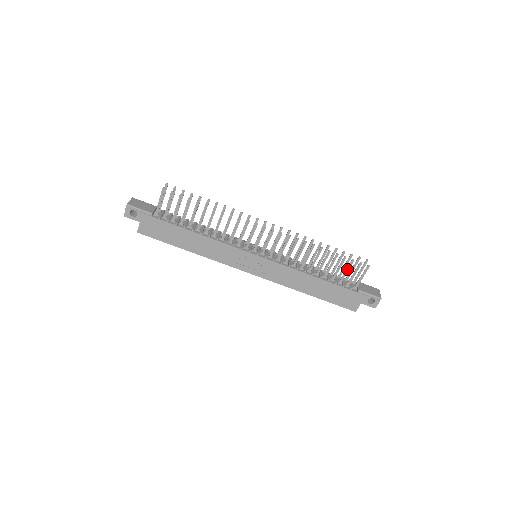
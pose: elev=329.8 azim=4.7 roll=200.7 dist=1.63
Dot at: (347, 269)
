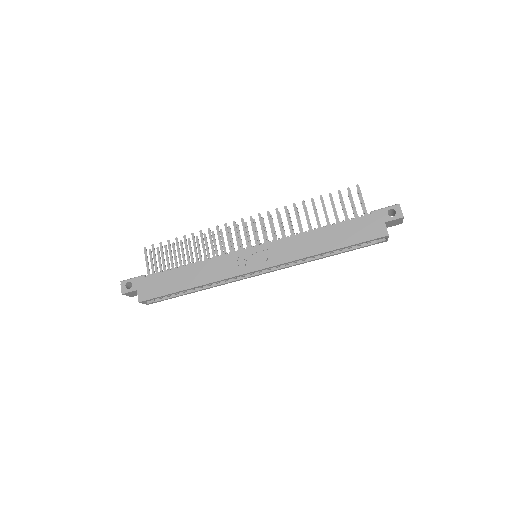
Dot at: (342, 203)
